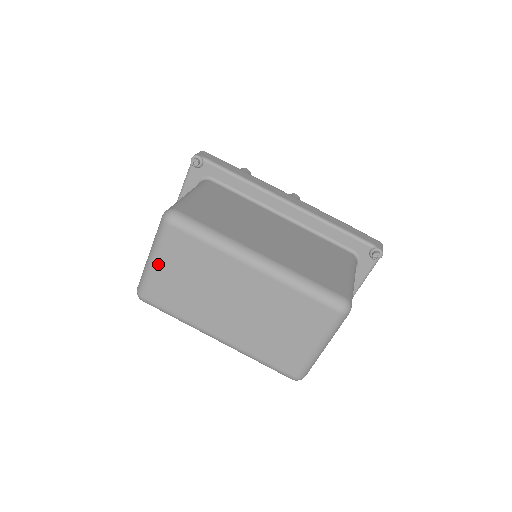
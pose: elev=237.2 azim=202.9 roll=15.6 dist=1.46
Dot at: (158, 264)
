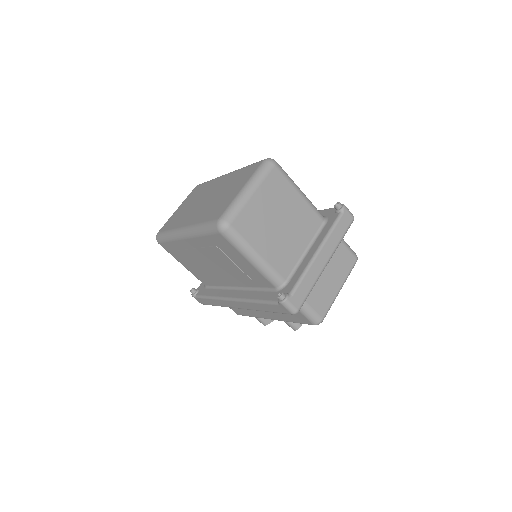
Dot at: (179, 208)
